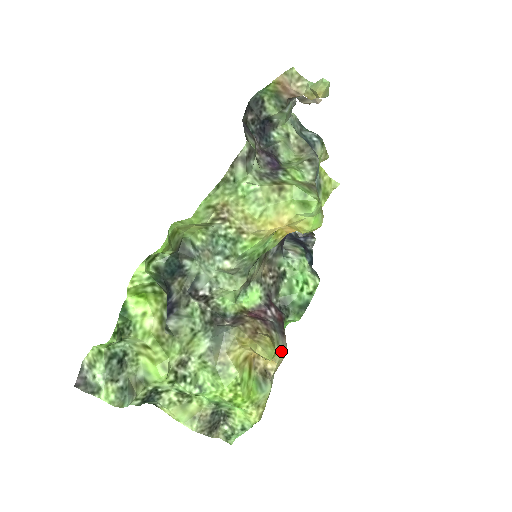
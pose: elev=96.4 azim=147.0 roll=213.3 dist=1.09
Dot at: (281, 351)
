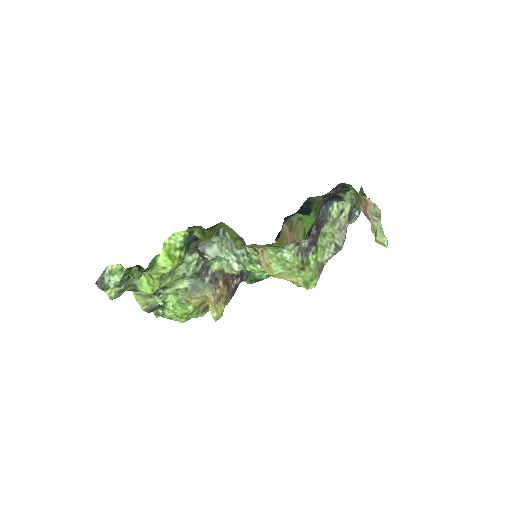
Dot at: occluded
